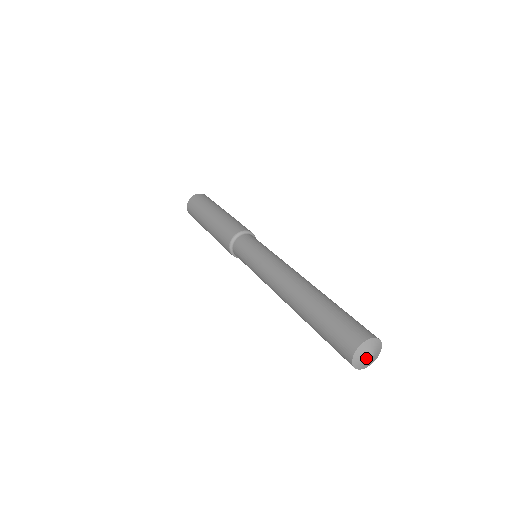
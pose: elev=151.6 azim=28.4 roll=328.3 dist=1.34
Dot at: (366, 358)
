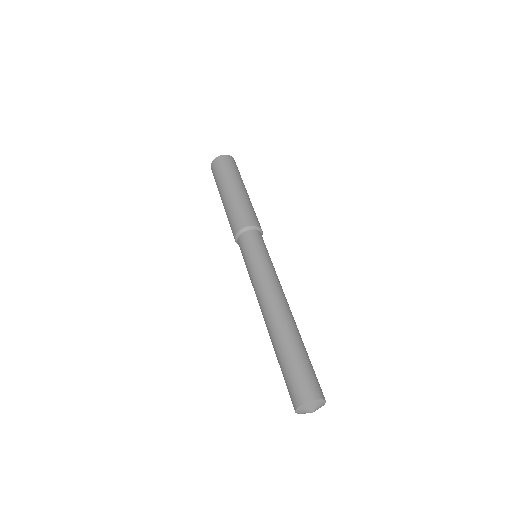
Dot at: occluded
